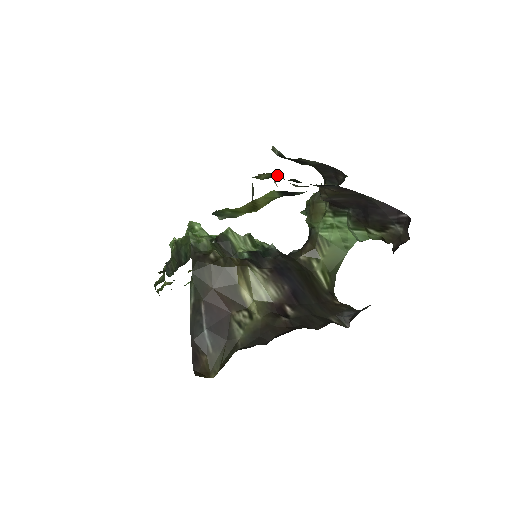
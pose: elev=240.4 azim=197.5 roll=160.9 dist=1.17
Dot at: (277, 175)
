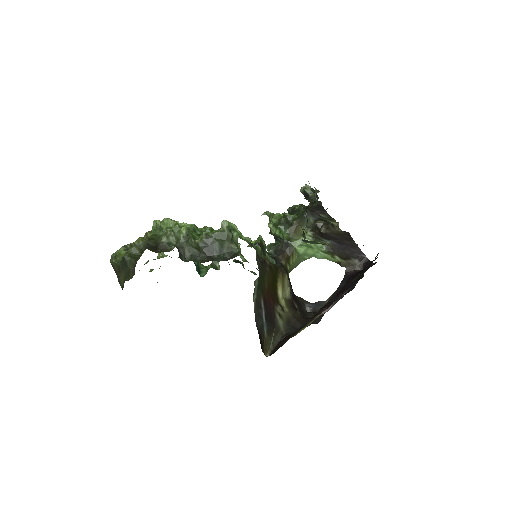
Dot at: occluded
